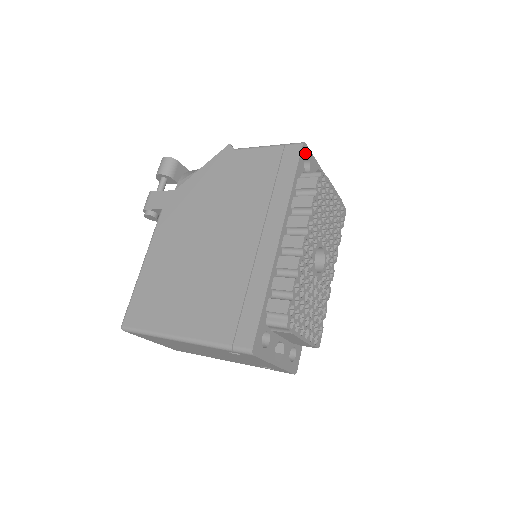
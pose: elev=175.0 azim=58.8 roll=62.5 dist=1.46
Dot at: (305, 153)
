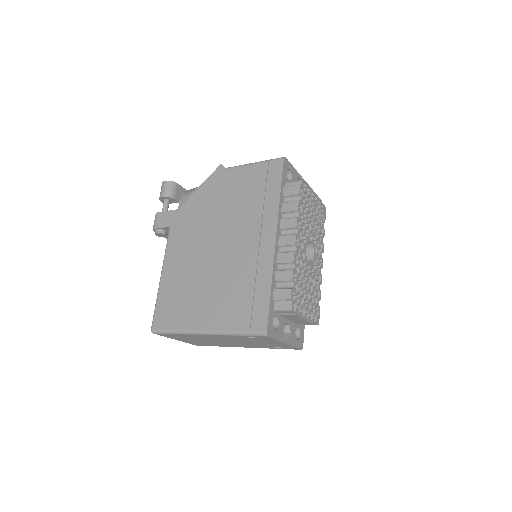
Dot at: (286, 166)
